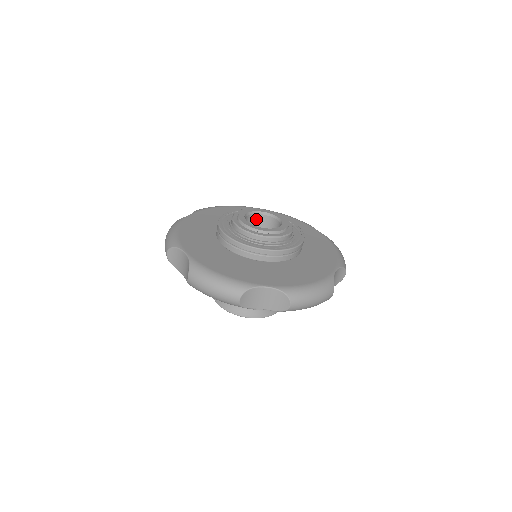
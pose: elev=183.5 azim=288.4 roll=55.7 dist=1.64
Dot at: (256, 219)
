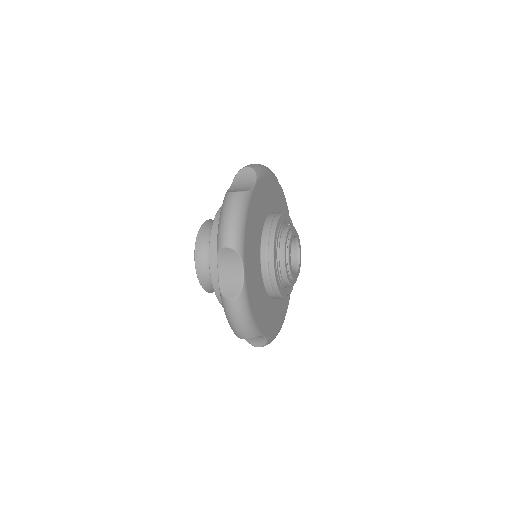
Dot at: occluded
